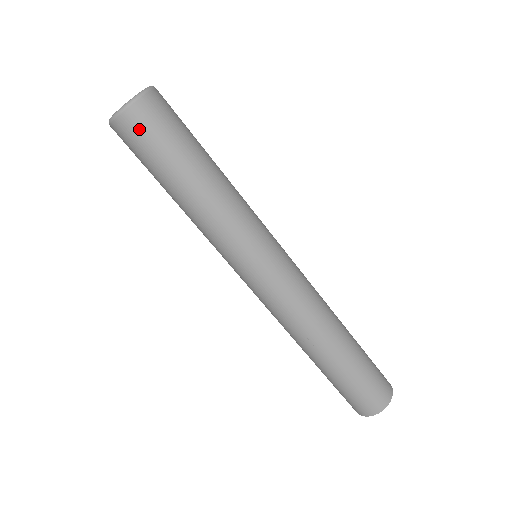
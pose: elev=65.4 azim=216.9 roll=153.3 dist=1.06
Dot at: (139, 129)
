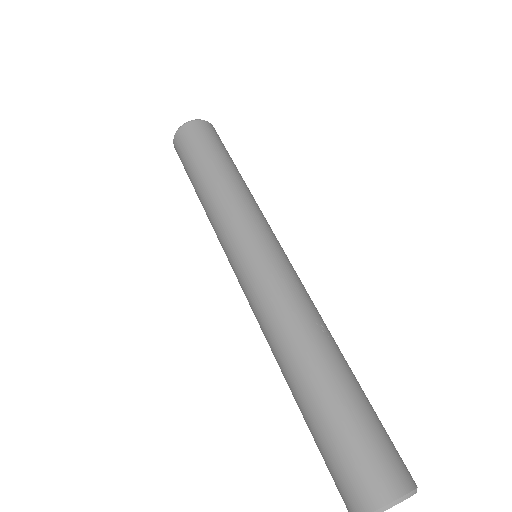
Dot at: (215, 133)
